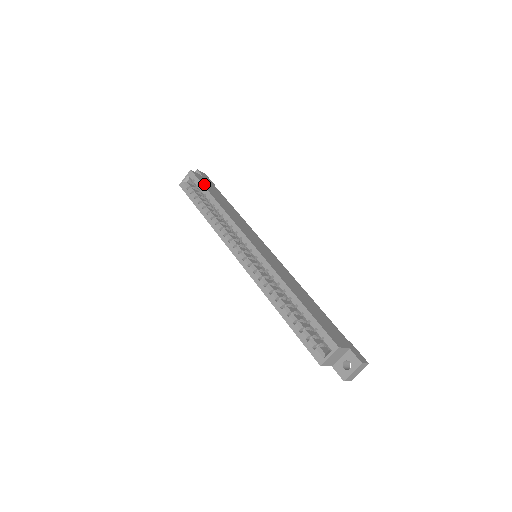
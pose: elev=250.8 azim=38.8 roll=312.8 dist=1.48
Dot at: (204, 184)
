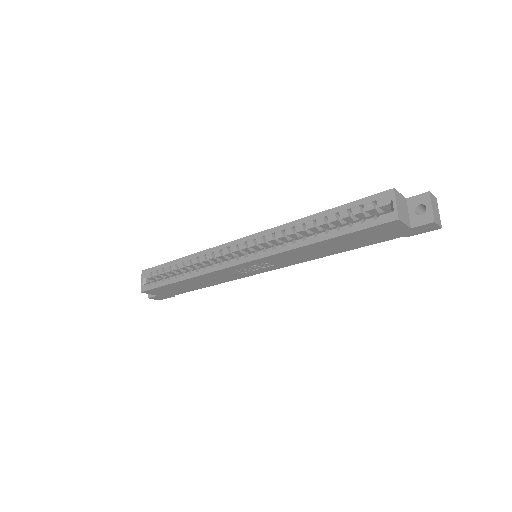
Dot at: occluded
